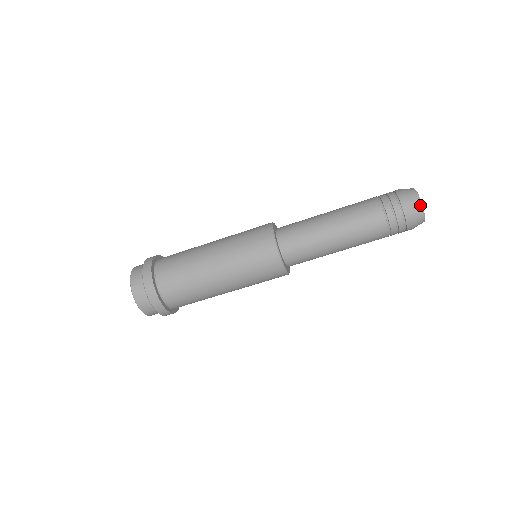
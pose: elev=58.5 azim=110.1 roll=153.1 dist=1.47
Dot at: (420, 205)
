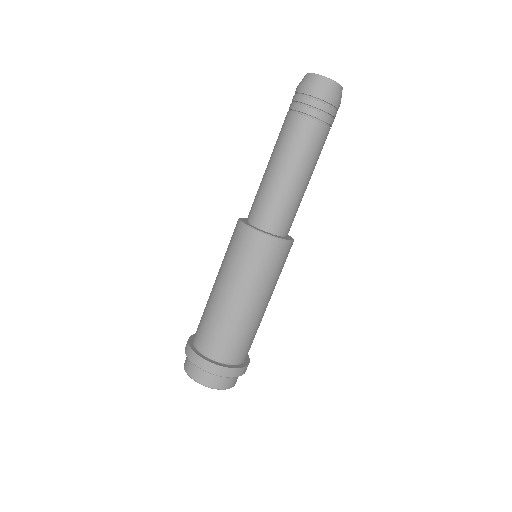
Dot at: (332, 83)
